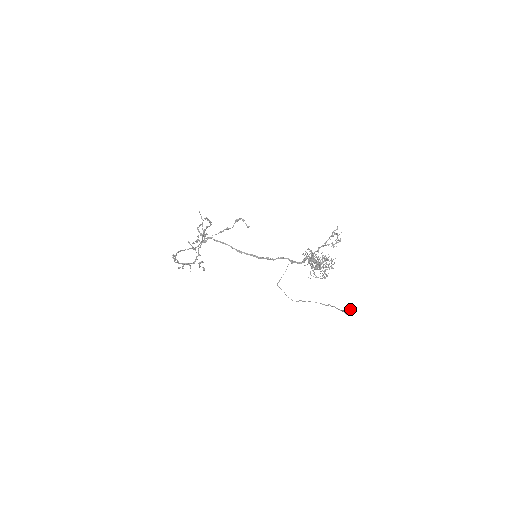
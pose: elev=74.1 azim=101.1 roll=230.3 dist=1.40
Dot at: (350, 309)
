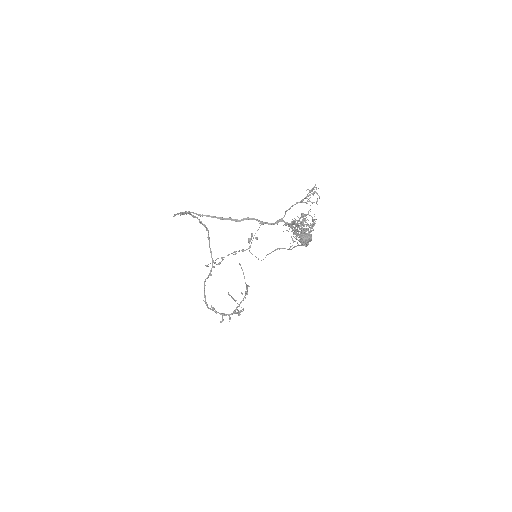
Dot at: (305, 233)
